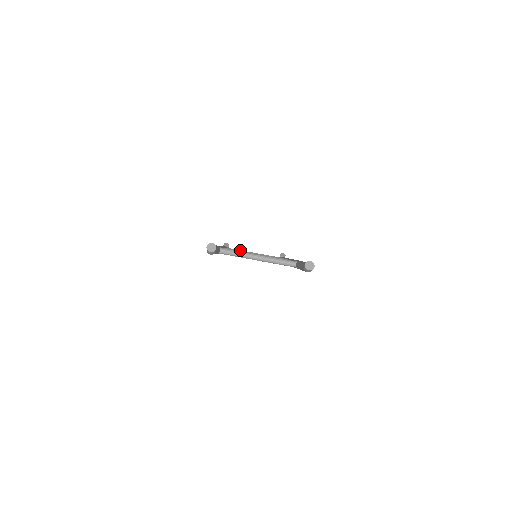
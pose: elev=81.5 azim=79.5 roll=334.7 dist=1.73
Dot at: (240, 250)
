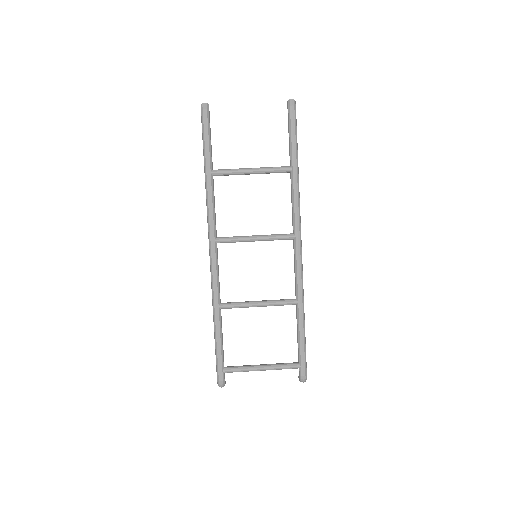
Dot at: occluded
